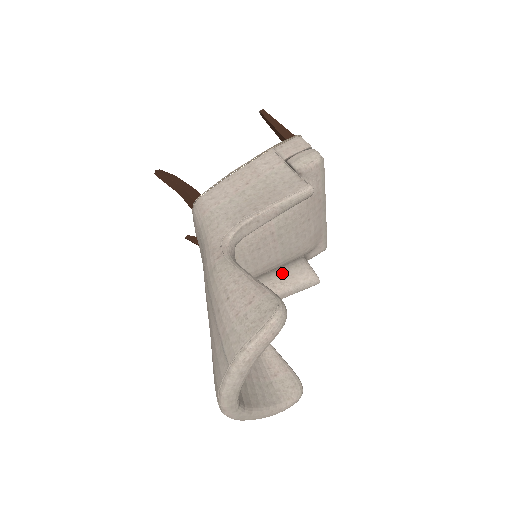
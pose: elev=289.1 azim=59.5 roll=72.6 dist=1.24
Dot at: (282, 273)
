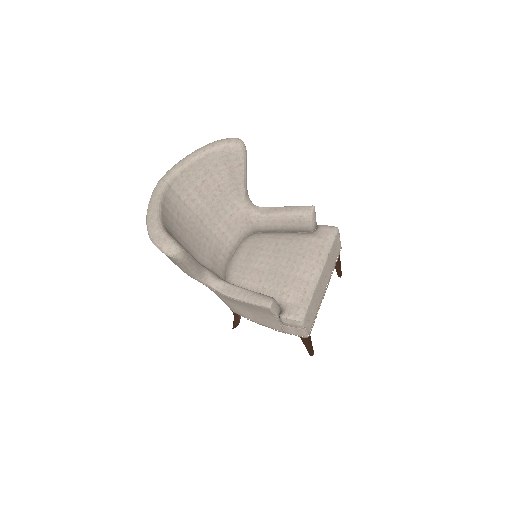
Dot at: occluded
